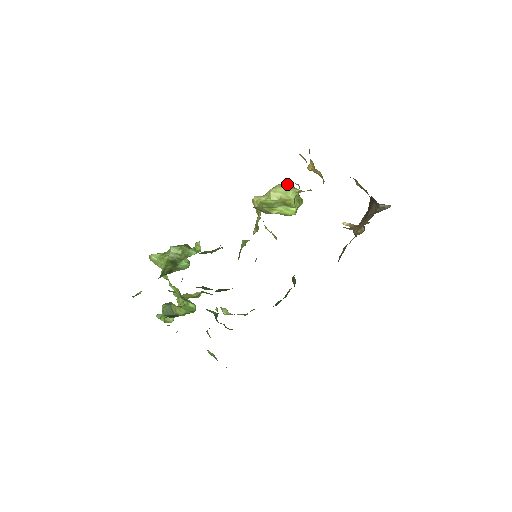
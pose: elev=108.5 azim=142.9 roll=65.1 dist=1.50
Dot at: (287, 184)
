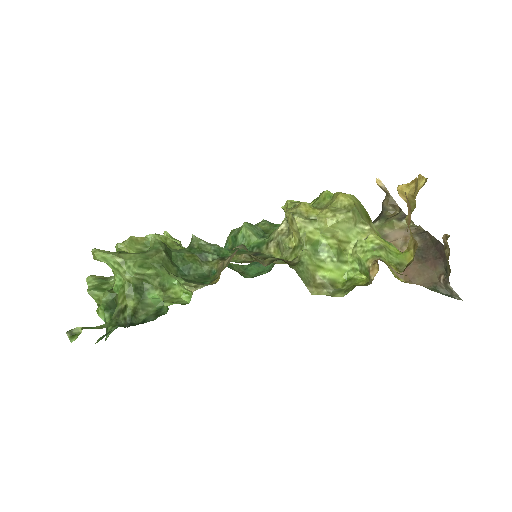
Dot at: (356, 213)
